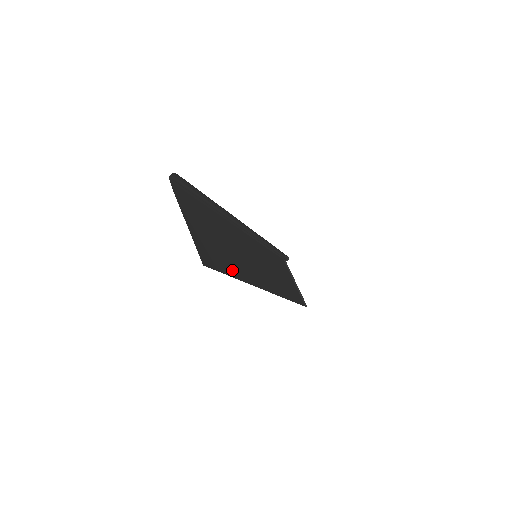
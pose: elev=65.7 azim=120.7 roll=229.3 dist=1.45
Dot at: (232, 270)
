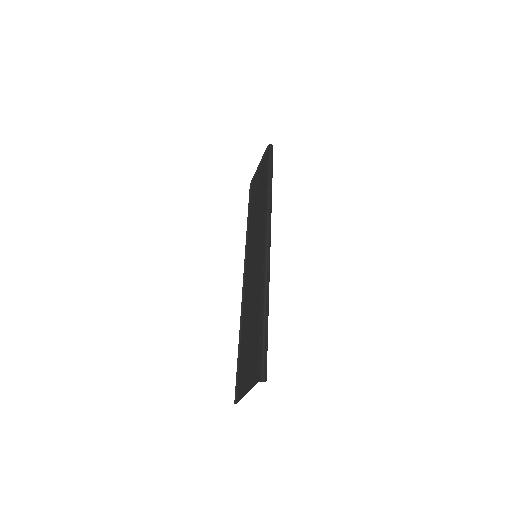
Dot at: occluded
